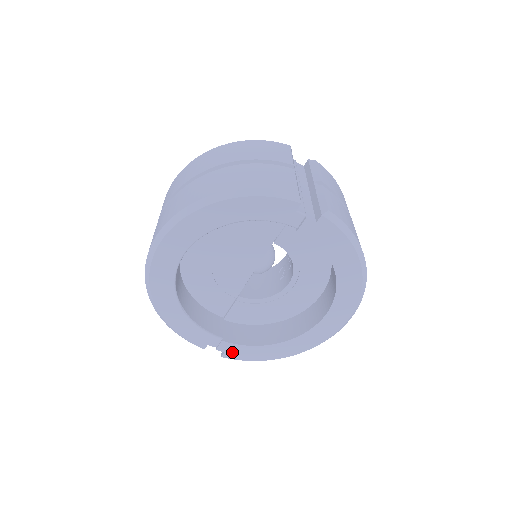
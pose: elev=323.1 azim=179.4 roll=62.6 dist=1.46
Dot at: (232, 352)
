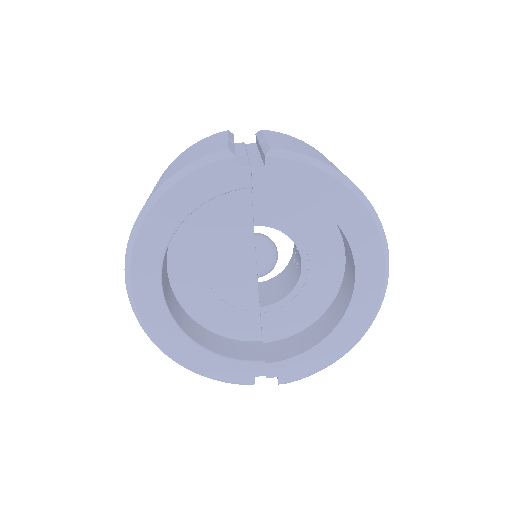
Dot at: (286, 372)
